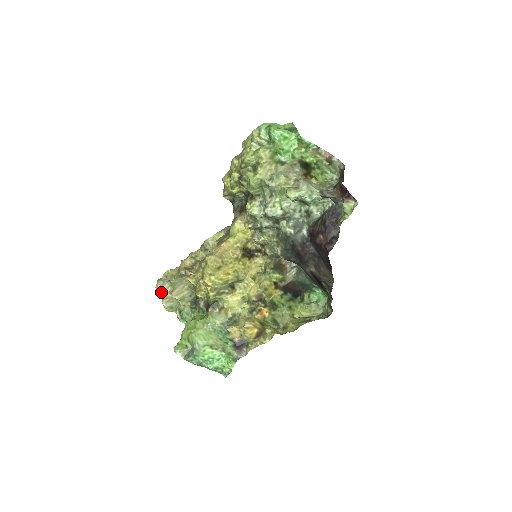
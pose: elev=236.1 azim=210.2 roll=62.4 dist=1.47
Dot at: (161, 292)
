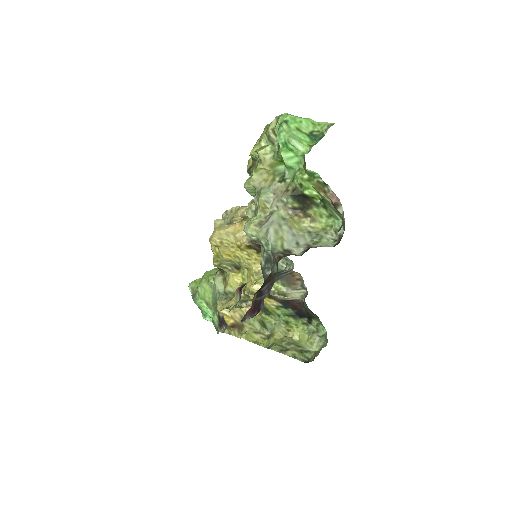
Dot at: (214, 225)
